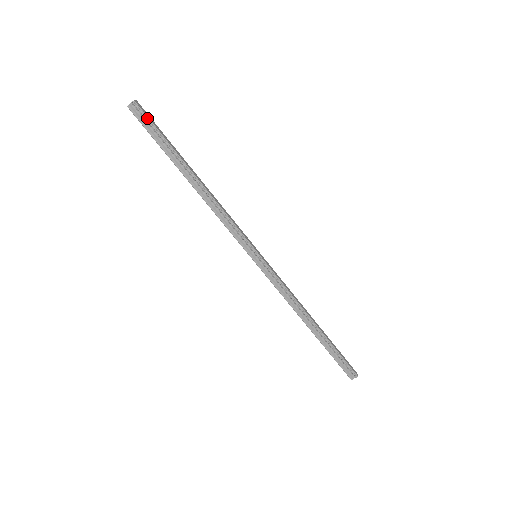
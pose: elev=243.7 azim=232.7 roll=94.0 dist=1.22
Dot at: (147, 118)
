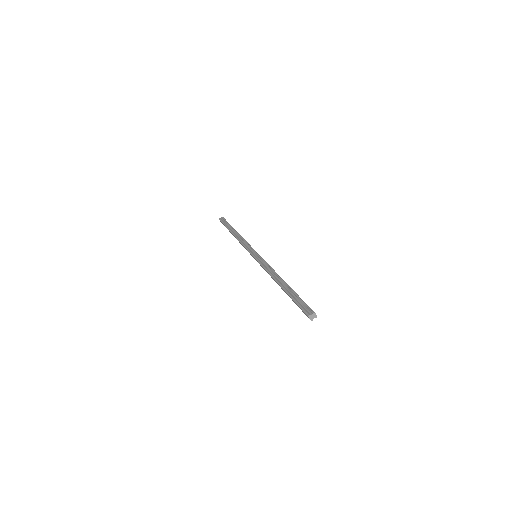
Dot at: (225, 220)
